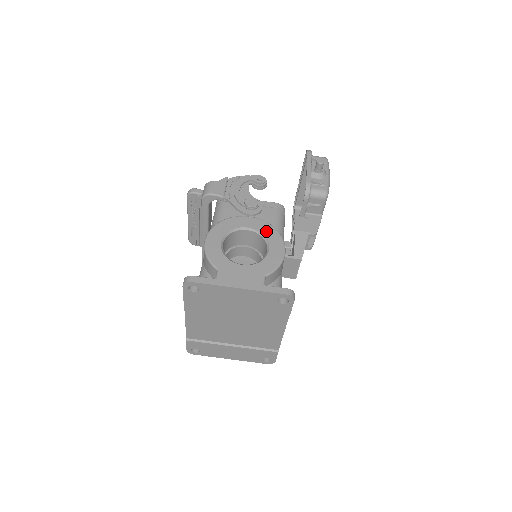
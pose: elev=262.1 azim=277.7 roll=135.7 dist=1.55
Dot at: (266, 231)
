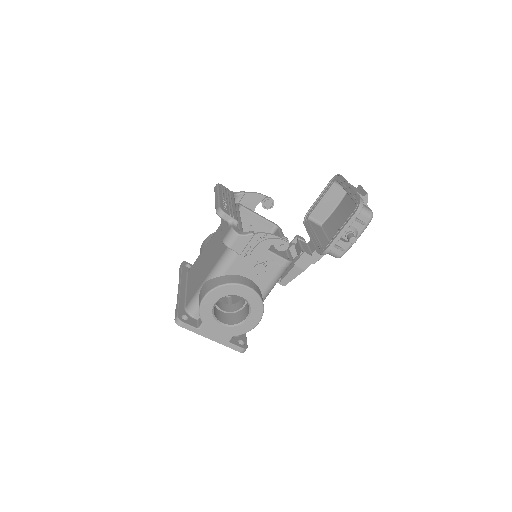
Dot at: (254, 304)
